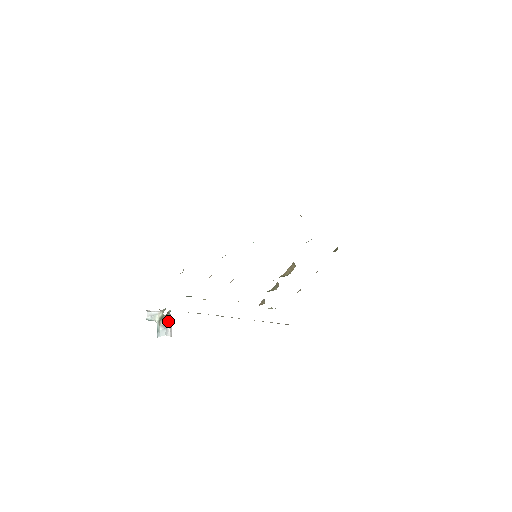
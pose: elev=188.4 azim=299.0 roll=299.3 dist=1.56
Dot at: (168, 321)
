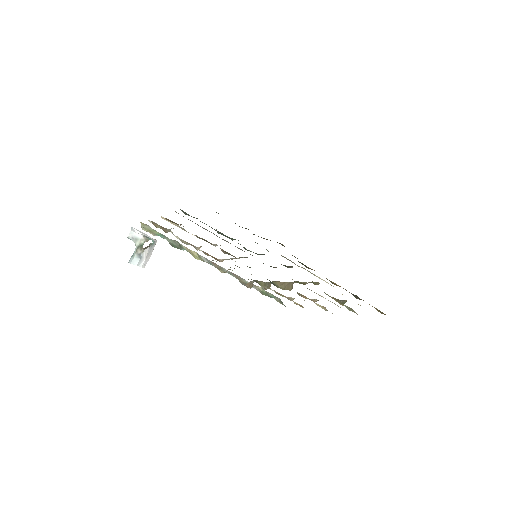
Dot at: (147, 252)
